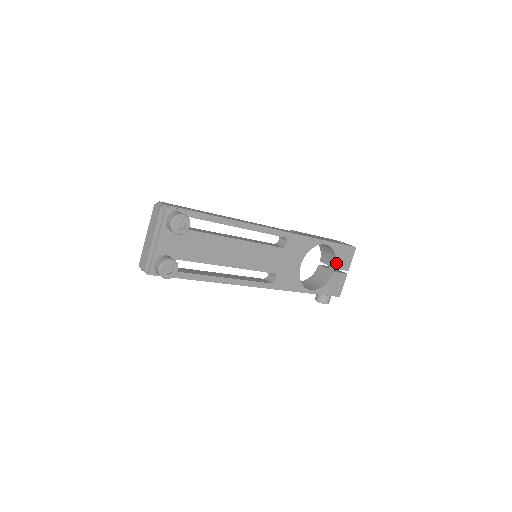
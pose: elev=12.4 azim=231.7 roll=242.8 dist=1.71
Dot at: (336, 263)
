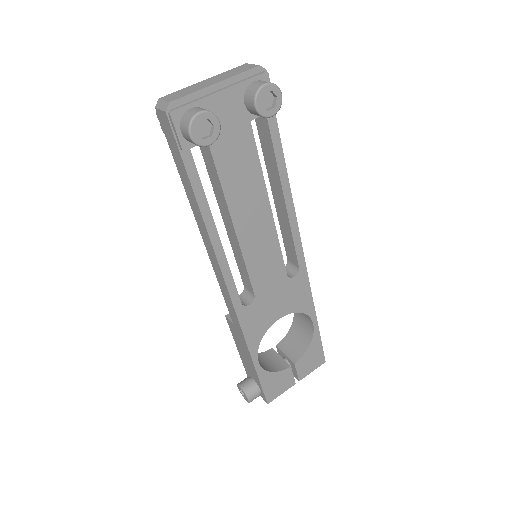
Dot at: (300, 358)
